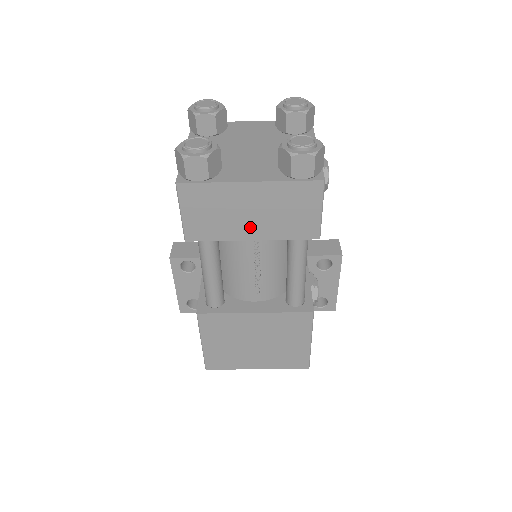
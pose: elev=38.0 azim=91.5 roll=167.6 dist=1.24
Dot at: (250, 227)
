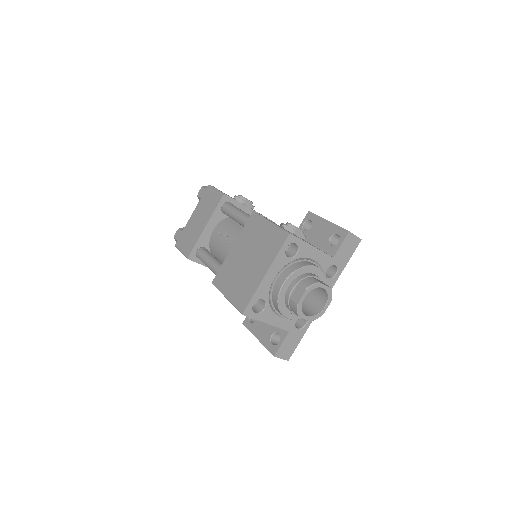
Dot at: (202, 224)
